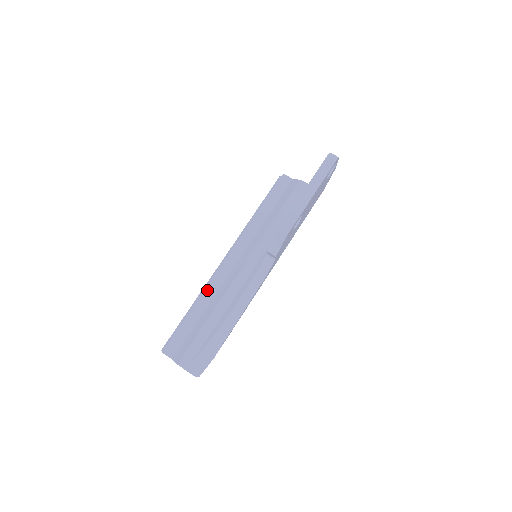
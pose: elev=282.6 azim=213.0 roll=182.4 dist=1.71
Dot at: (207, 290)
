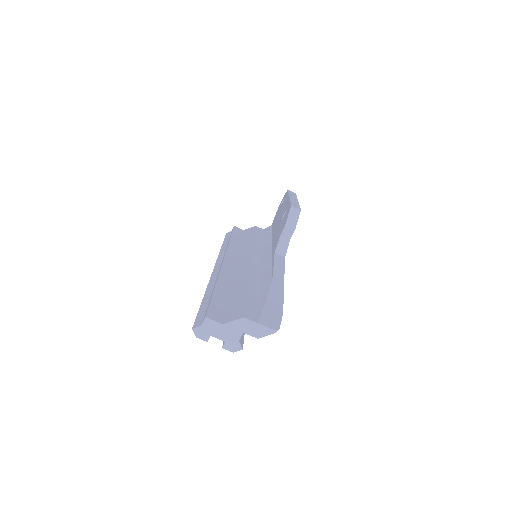
Dot at: (222, 275)
